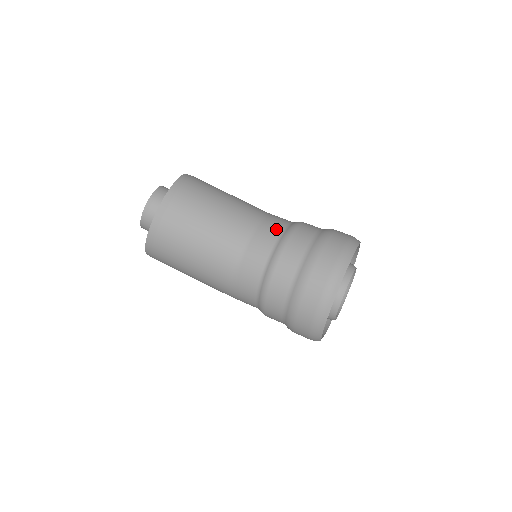
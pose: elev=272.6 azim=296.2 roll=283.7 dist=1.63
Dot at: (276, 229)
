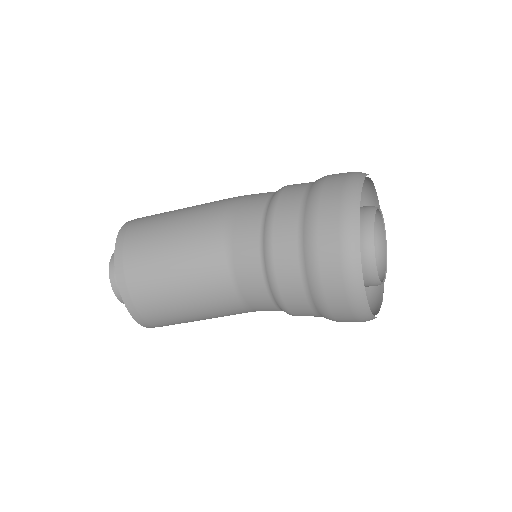
Dot at: (252, 258)
